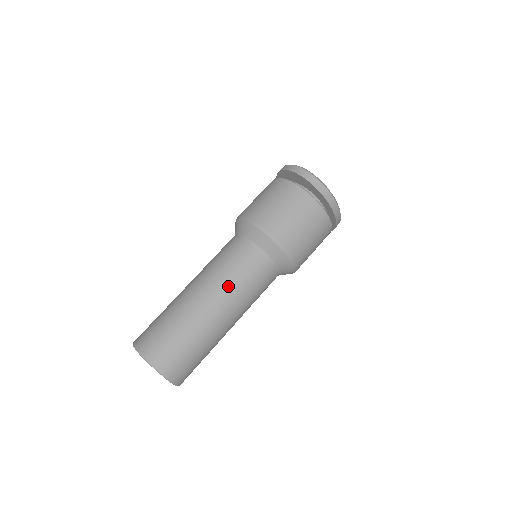
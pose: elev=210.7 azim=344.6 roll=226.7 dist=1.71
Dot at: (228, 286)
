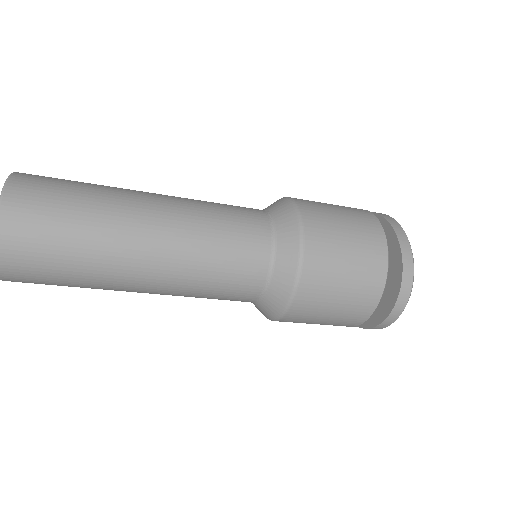
Dot at: (186, 287)
